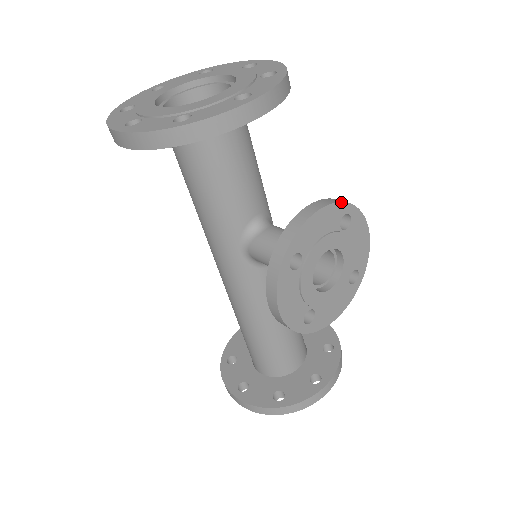
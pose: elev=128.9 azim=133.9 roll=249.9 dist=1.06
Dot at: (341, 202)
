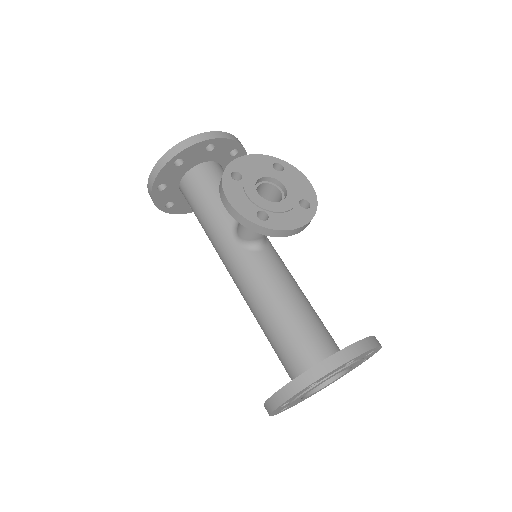
Dot at: (269, 156)
